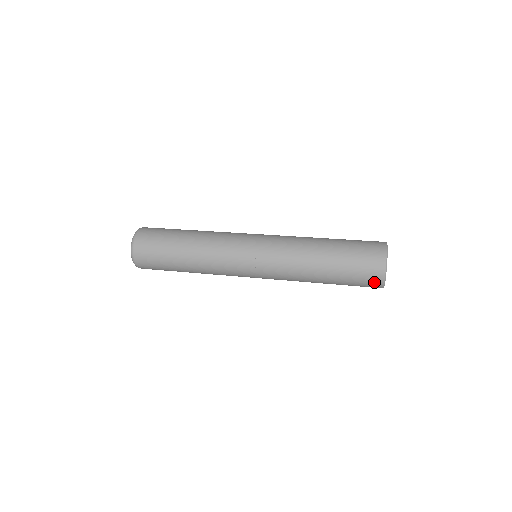
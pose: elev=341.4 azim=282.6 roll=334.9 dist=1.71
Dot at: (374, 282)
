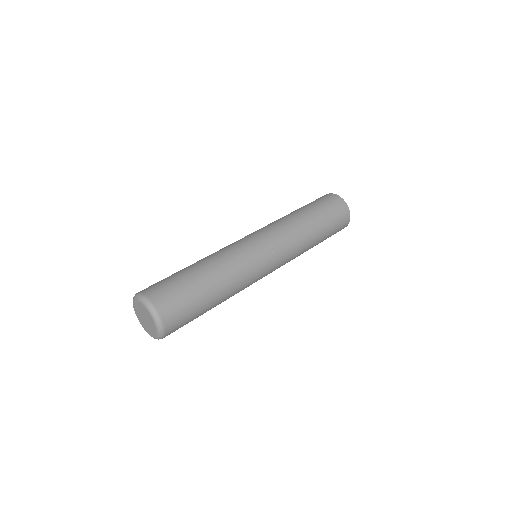
Dot at: (344, 225)
